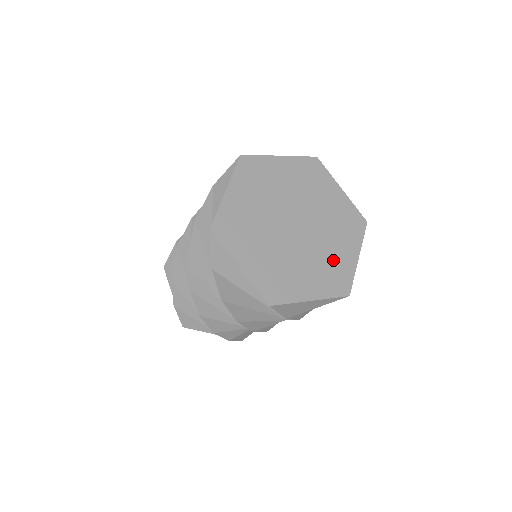
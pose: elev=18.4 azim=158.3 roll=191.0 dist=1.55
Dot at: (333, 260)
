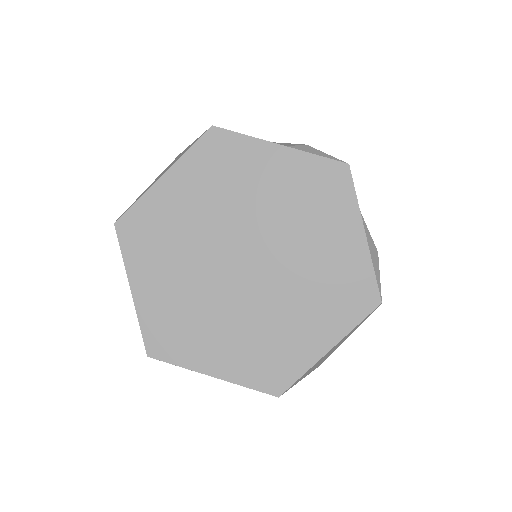
Dot at: (328, 269)
